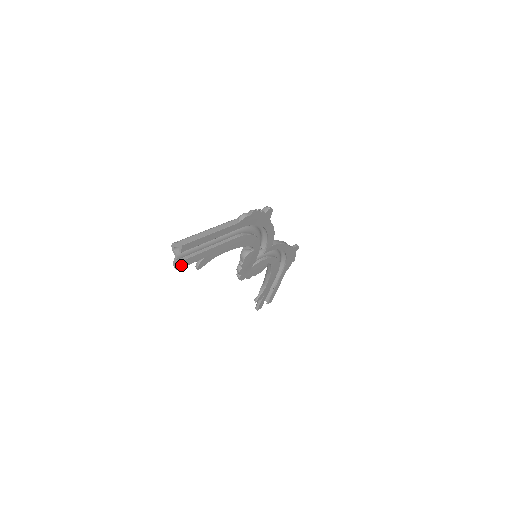
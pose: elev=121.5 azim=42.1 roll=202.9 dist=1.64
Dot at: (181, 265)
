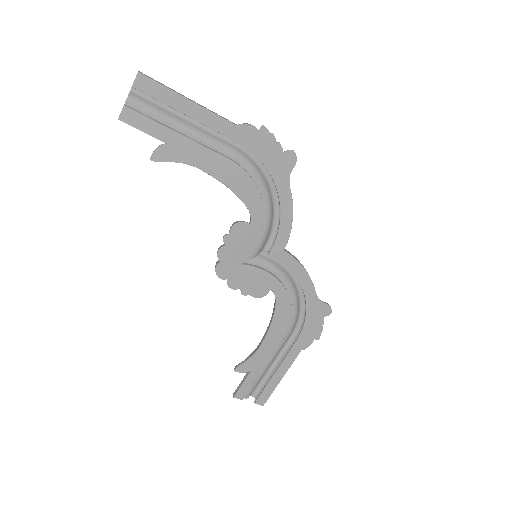
Dot at: (128, 117)
